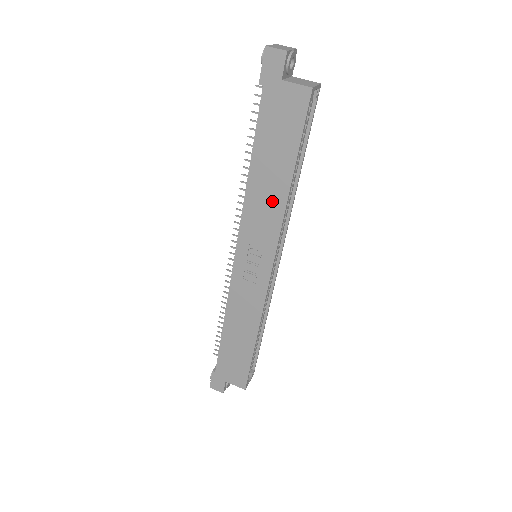
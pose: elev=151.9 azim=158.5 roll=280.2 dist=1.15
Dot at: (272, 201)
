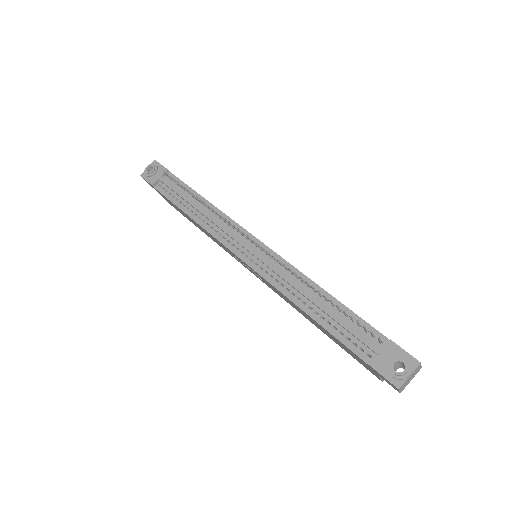
Dot at: occluded
